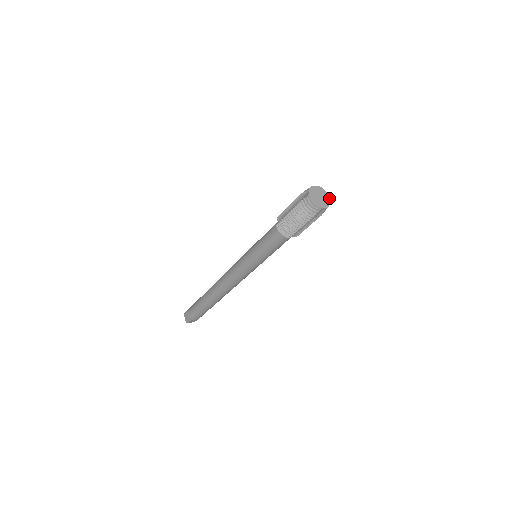
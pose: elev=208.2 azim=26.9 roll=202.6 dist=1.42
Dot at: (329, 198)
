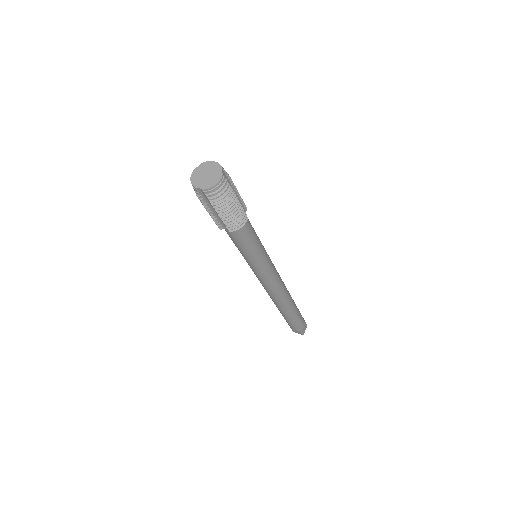
Dot at: (218, 180)
